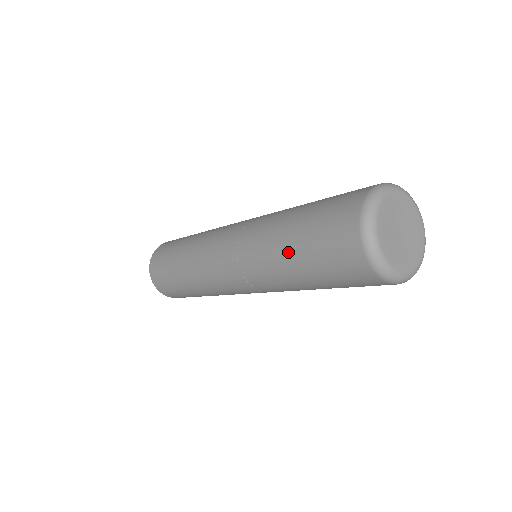
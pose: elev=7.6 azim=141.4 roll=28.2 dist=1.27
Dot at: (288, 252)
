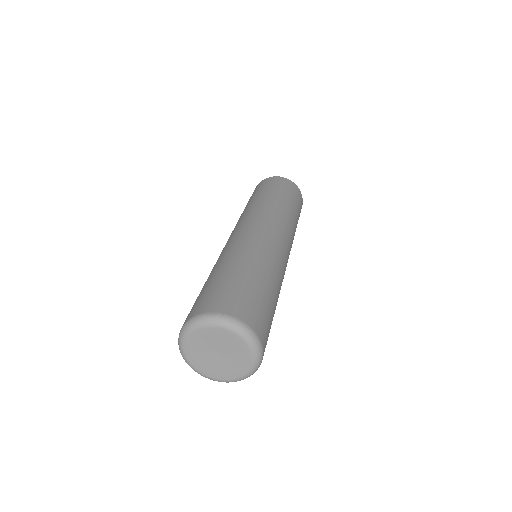
Dot at: occluded
